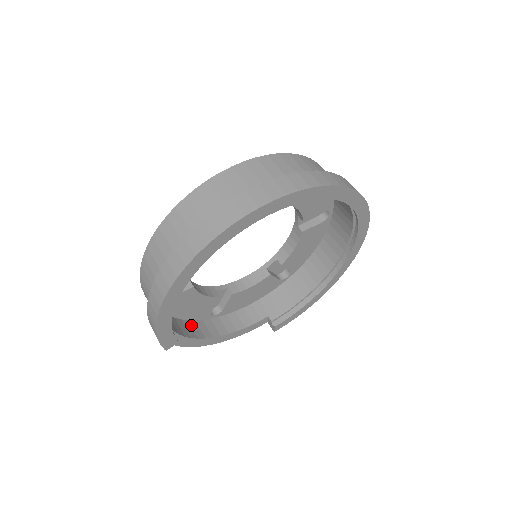
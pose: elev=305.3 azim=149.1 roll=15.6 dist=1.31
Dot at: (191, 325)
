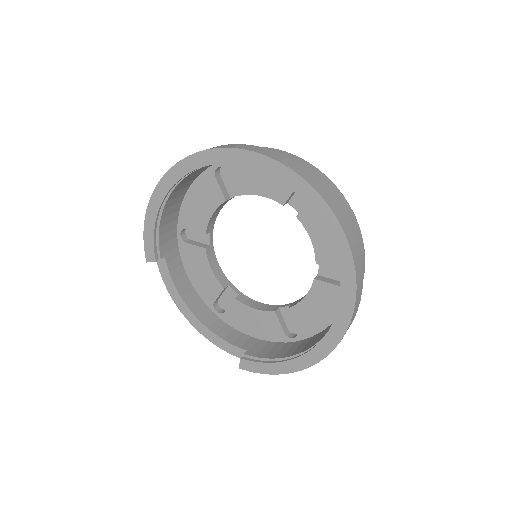
Dot at: (192, 292)
